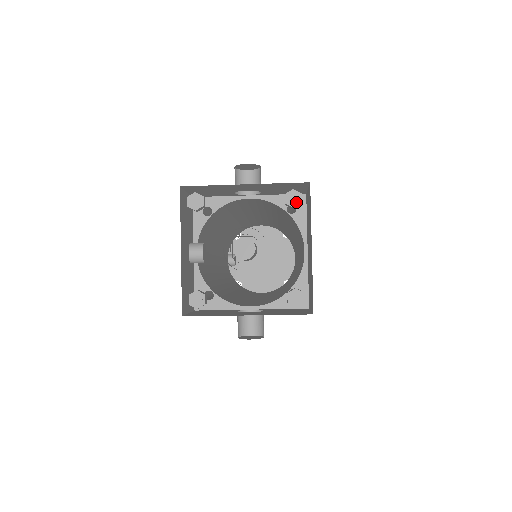
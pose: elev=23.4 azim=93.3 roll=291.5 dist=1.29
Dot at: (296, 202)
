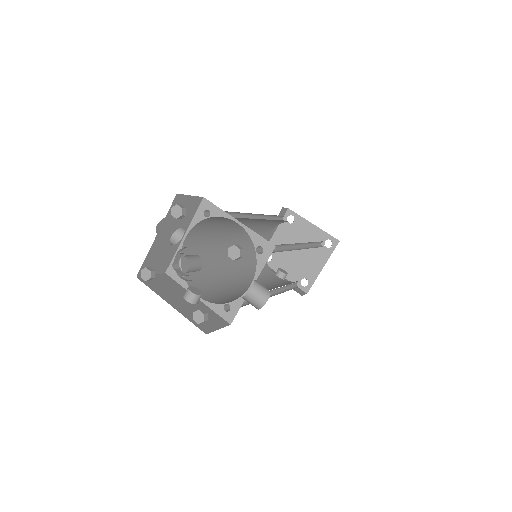
Dot at: (179, 211)
